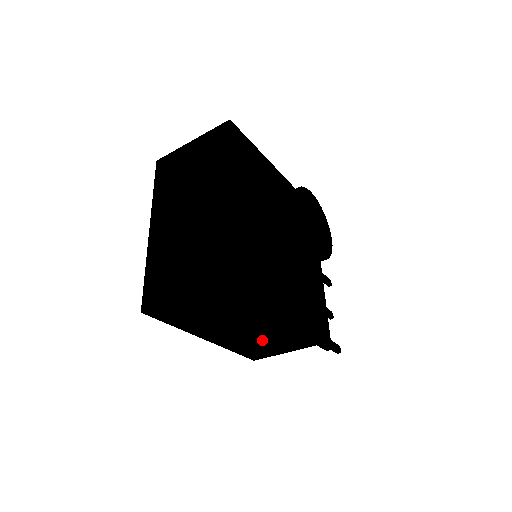
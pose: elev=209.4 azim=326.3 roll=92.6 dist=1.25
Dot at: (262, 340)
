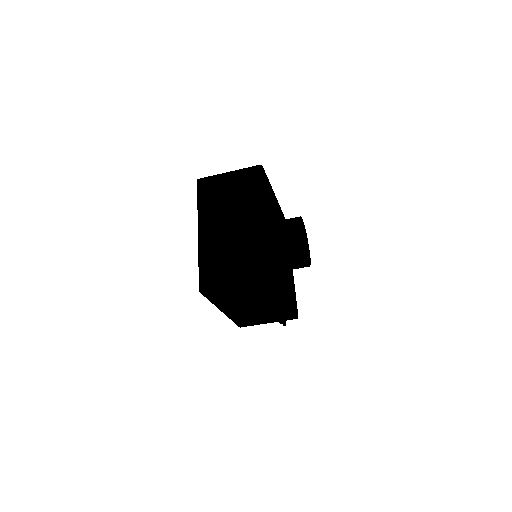
Dot at: (258, 314)
